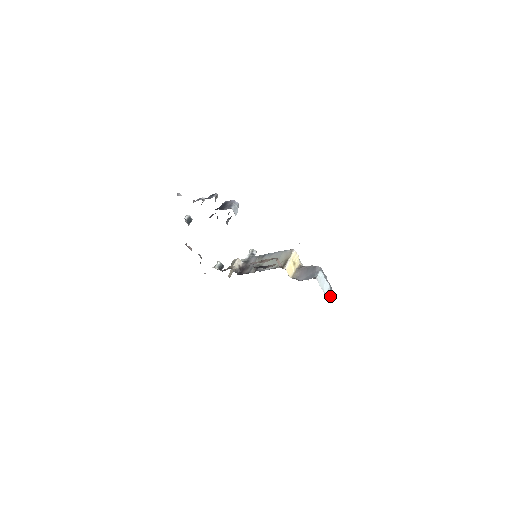
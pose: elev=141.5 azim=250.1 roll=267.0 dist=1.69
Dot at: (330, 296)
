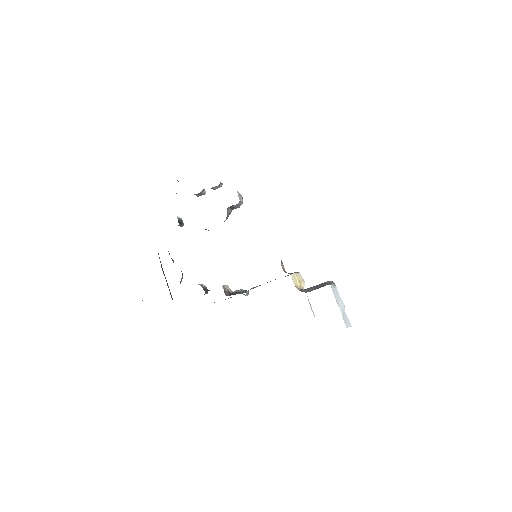
Dot at: (346, 319)
